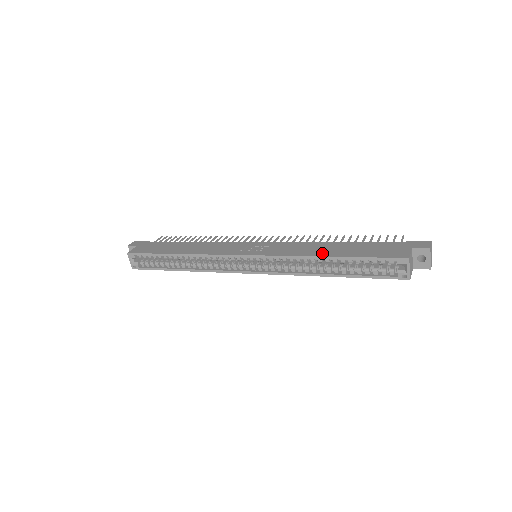
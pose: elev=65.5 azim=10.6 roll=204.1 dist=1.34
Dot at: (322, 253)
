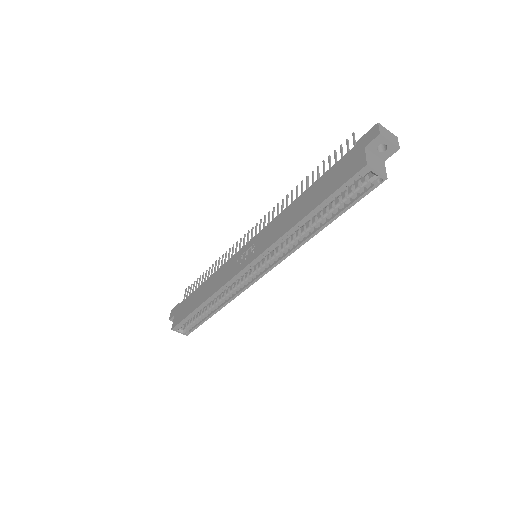
Dot at: (297, 218)
